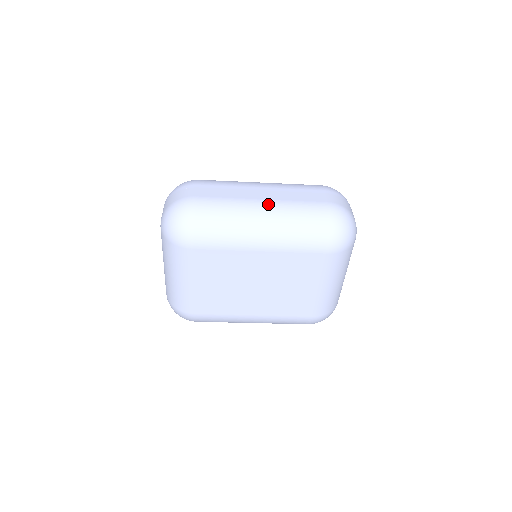
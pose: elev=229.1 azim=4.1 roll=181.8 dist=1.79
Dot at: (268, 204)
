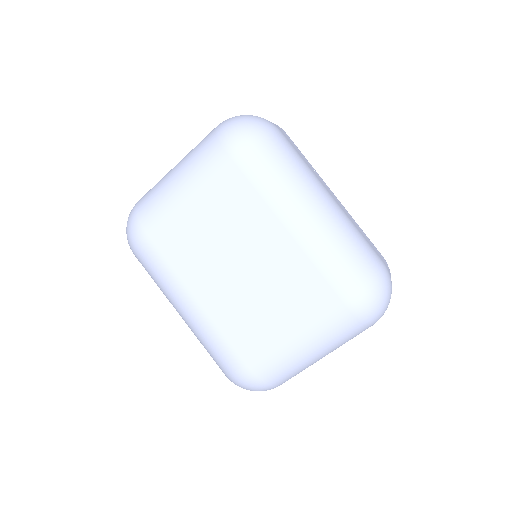
Dot at: (334, 202)
